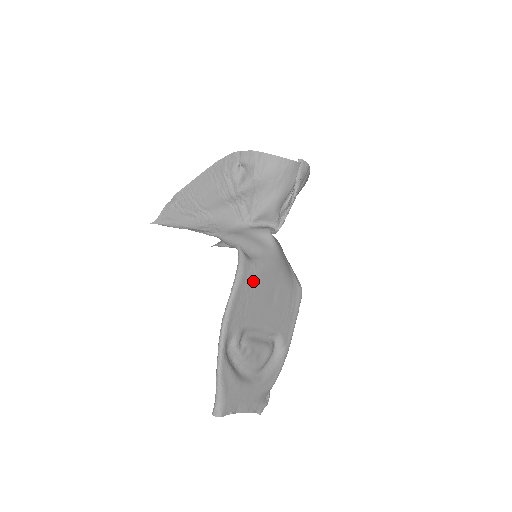
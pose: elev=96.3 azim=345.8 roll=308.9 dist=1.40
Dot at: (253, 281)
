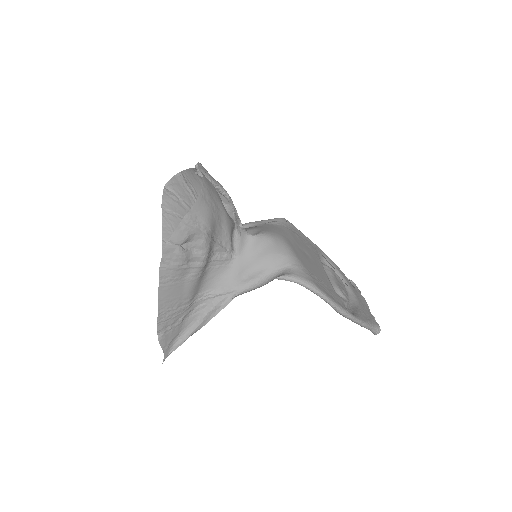
Dot at: (309, 272)
